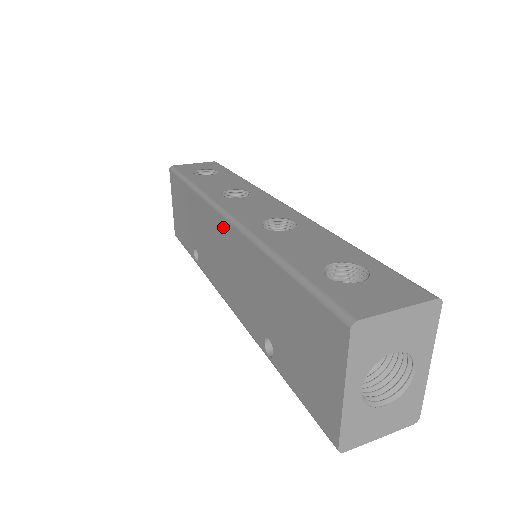
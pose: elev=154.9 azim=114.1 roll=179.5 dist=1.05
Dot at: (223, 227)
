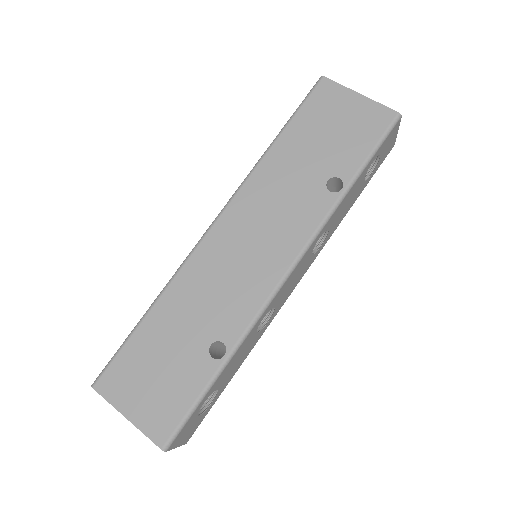
Dot at: (222, 228)
